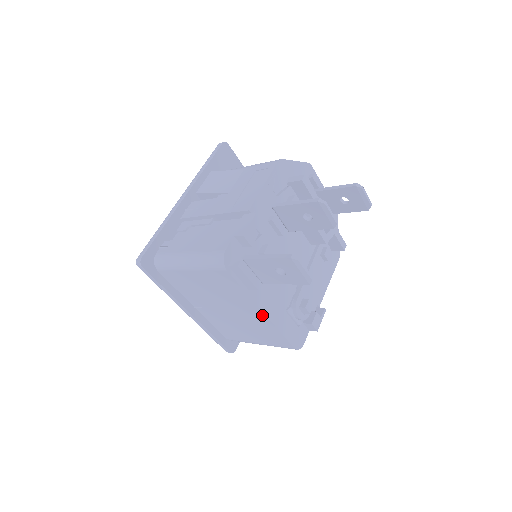
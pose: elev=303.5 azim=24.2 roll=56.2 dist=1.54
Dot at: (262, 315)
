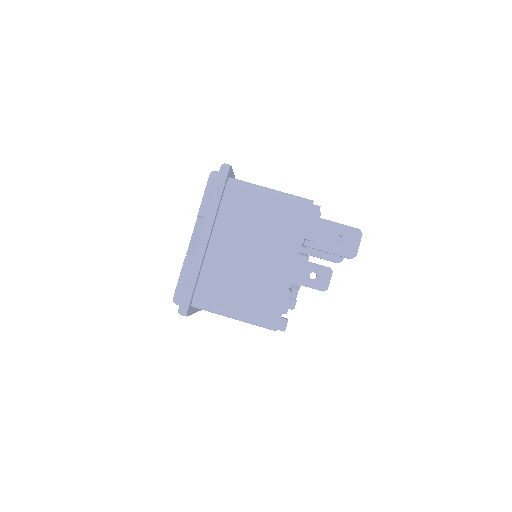
Dot at: (290, 268)
